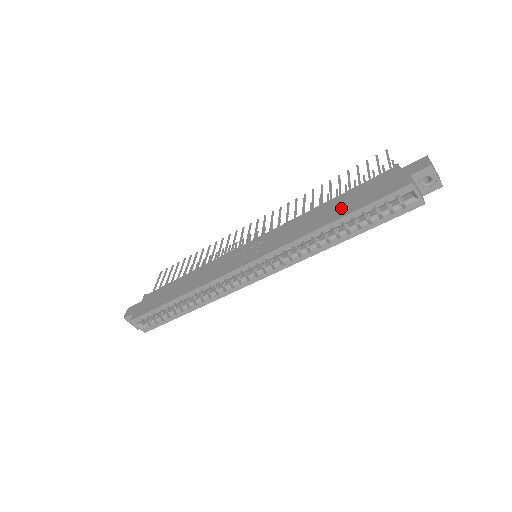
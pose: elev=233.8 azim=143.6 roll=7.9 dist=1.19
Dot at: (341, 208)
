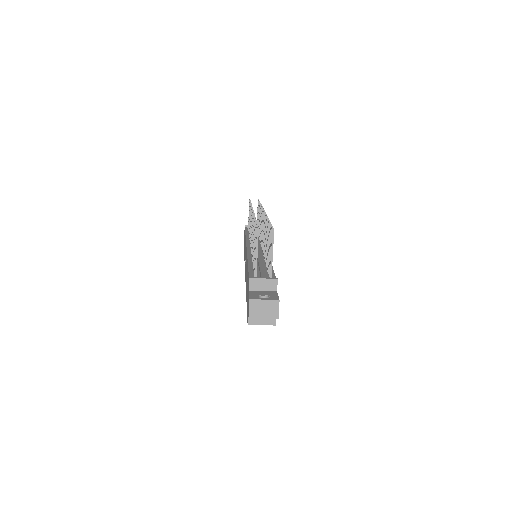
Dot at: occluded
